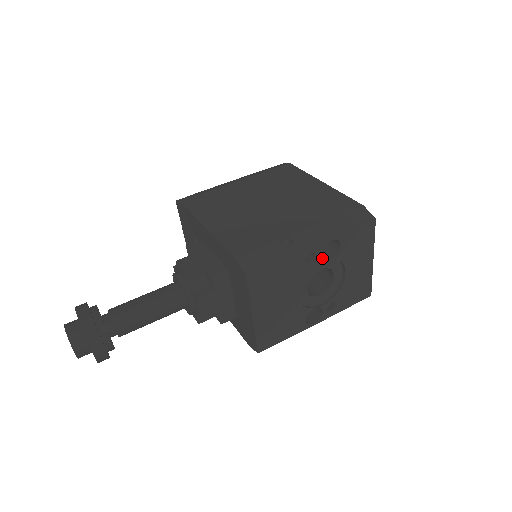
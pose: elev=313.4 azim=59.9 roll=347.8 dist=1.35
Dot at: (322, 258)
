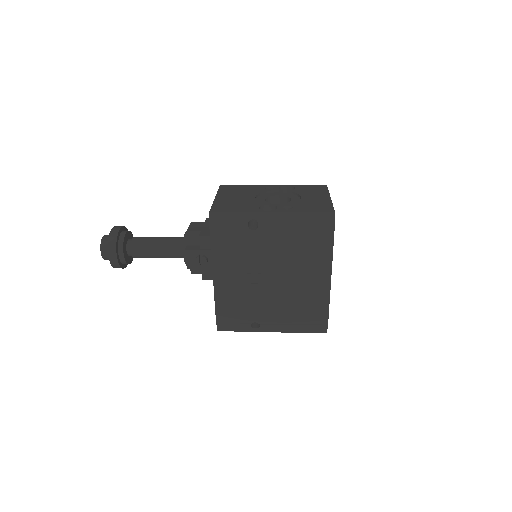
Dot at: (279, 190)
